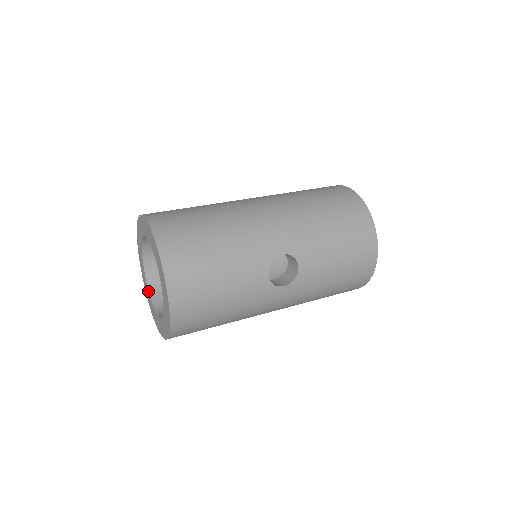
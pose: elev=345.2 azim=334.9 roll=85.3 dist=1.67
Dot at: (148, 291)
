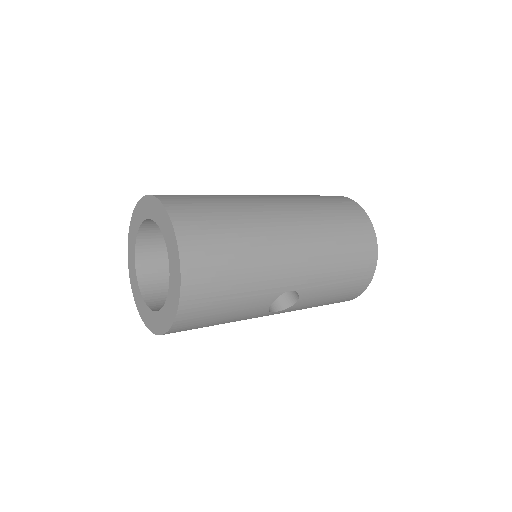
Dot at: (134, 256)
